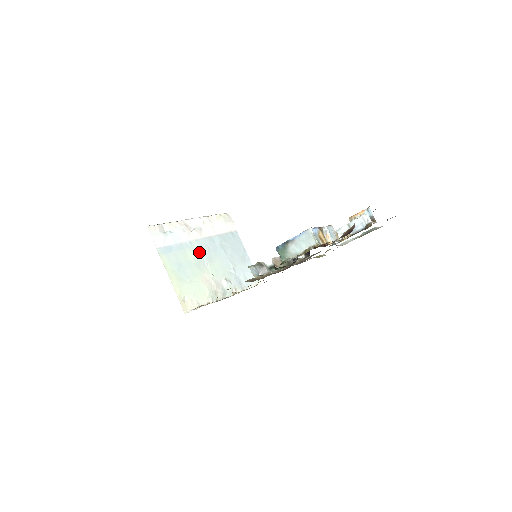
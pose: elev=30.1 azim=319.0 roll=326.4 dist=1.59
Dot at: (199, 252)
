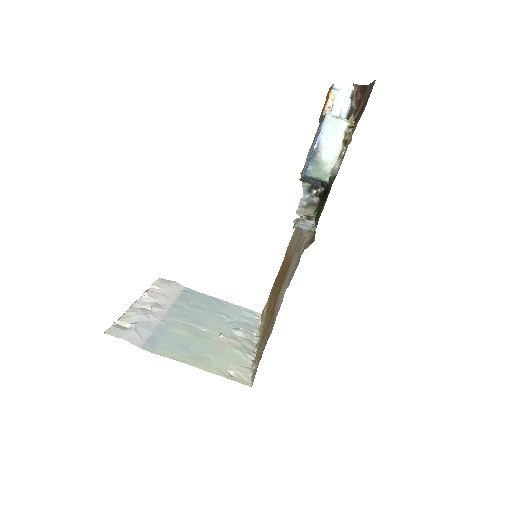
Dot at: (182, 324)
